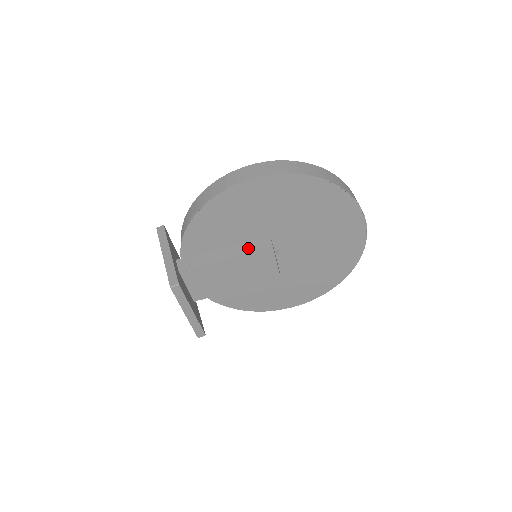
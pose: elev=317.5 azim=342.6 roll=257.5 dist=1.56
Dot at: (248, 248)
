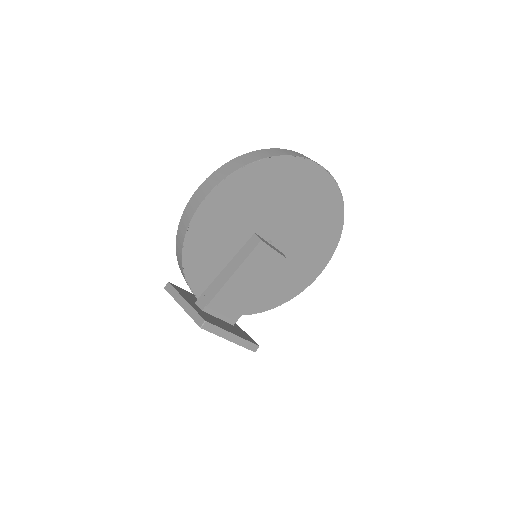
Dot at: (243, 255)
